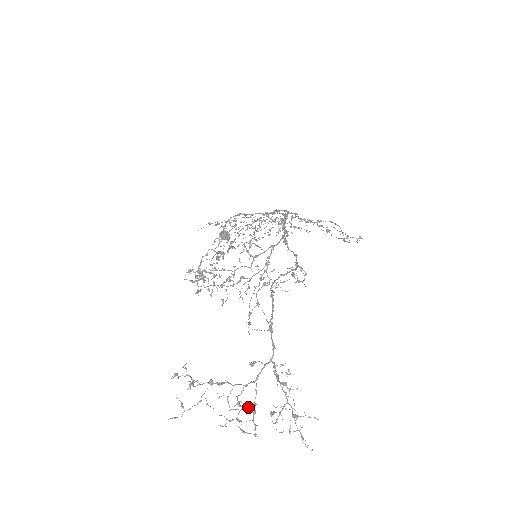
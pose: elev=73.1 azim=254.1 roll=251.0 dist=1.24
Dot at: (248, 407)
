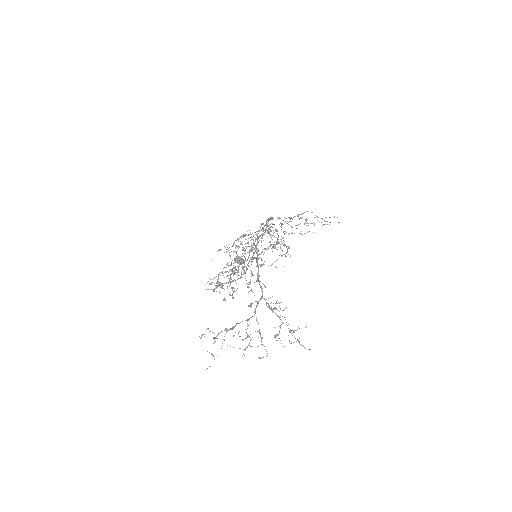
Dot at: occluded
